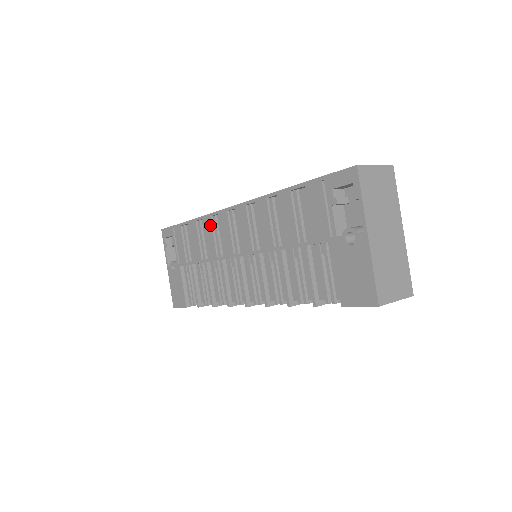
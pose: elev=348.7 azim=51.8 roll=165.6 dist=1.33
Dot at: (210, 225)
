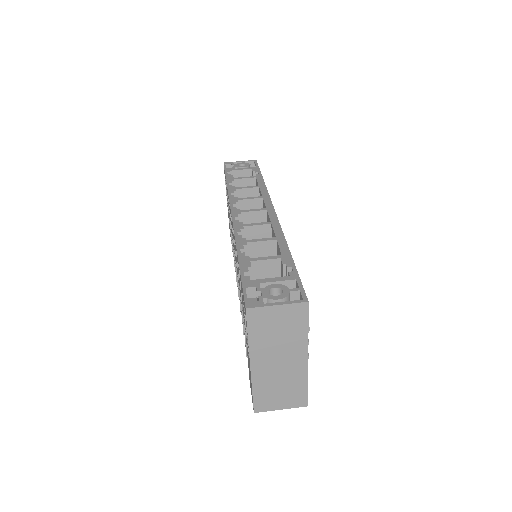
Dot at: (229, 207)
